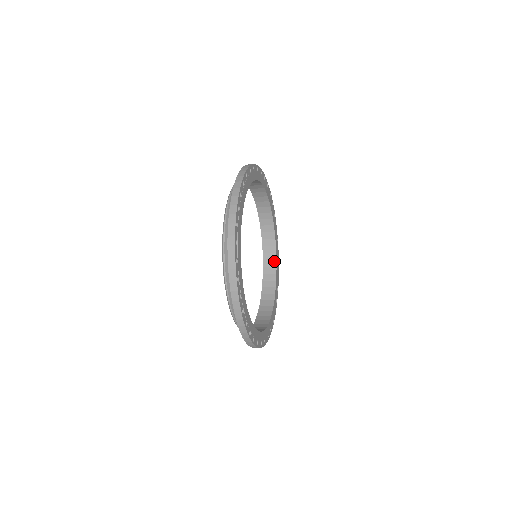
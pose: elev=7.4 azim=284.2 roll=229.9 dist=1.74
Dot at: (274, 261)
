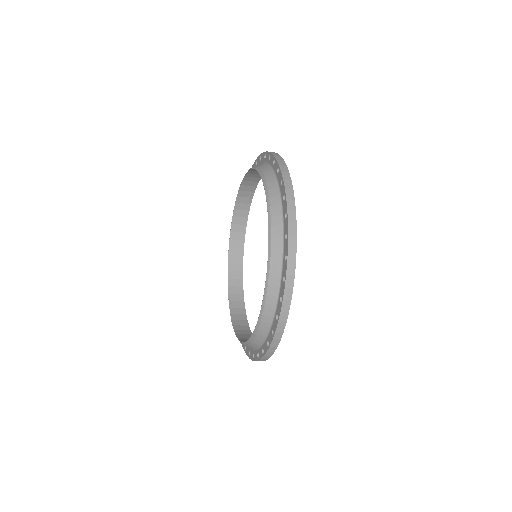
Dot at: (248, 205)
